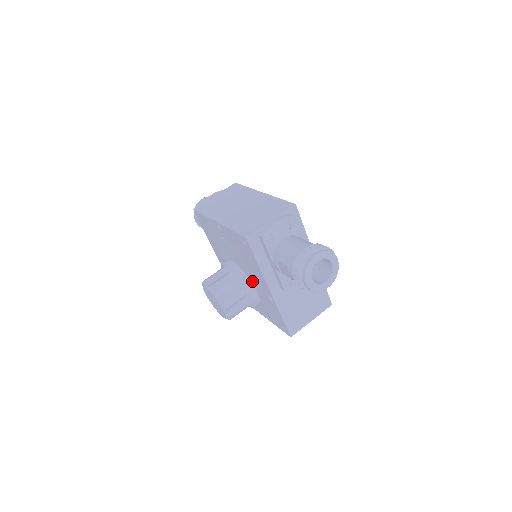
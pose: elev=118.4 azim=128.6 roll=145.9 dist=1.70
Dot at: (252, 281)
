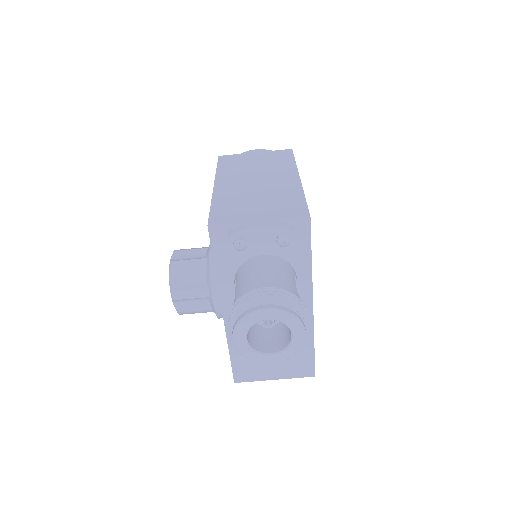
Dot at: occluded
